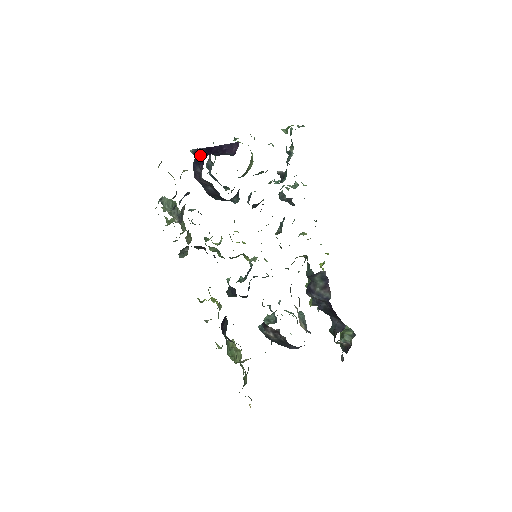
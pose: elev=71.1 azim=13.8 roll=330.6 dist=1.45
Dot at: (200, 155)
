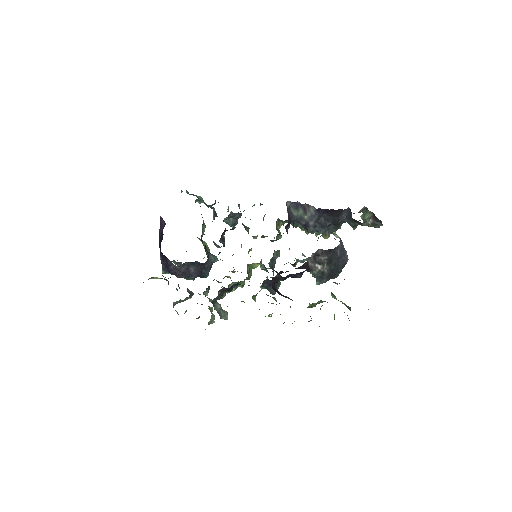
Dot at: (164, 261)
